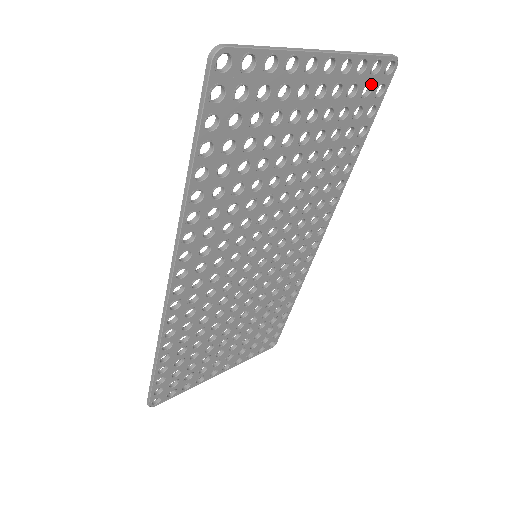
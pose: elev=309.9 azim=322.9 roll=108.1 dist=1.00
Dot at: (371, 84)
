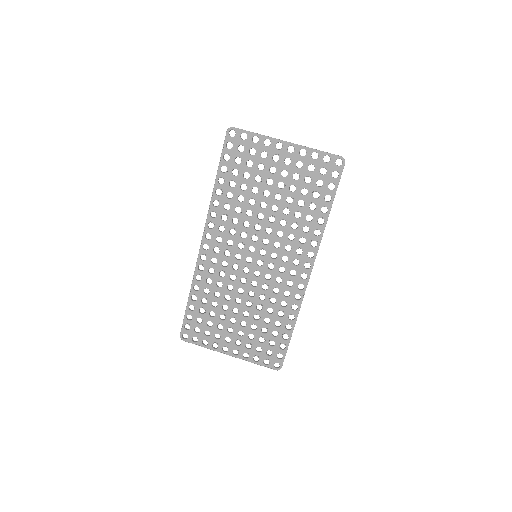
Dot at: (326, 168)
